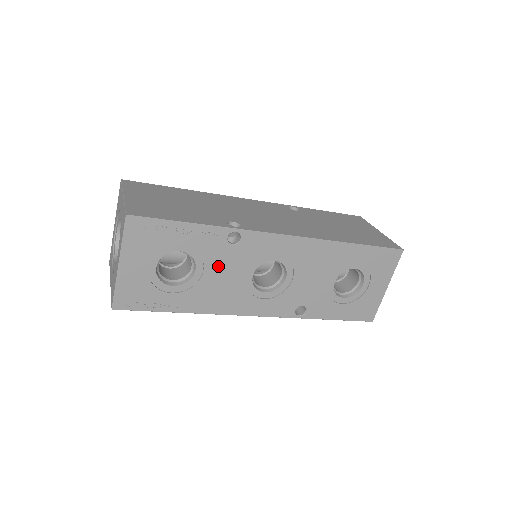
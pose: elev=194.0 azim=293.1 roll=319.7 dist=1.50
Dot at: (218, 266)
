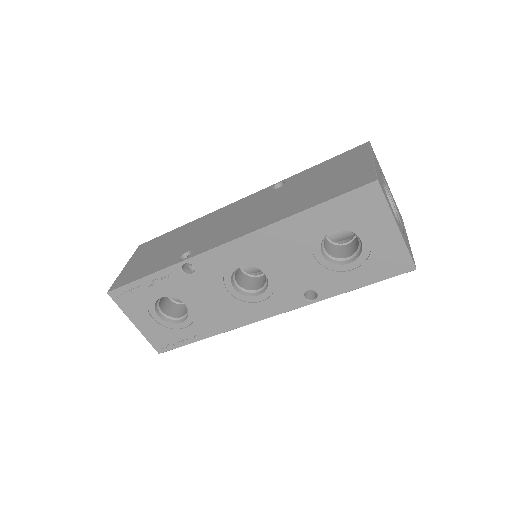
Dot at: (198, 294)
